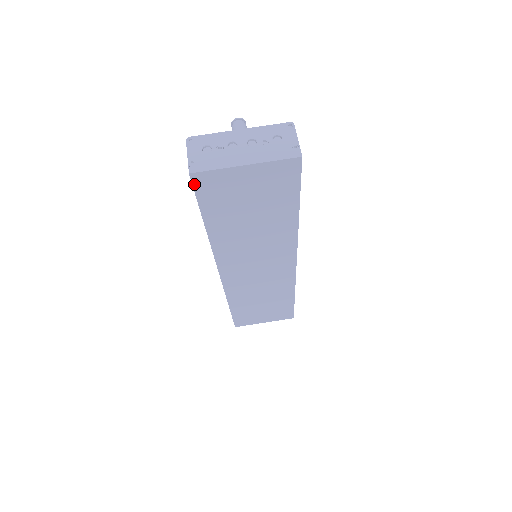
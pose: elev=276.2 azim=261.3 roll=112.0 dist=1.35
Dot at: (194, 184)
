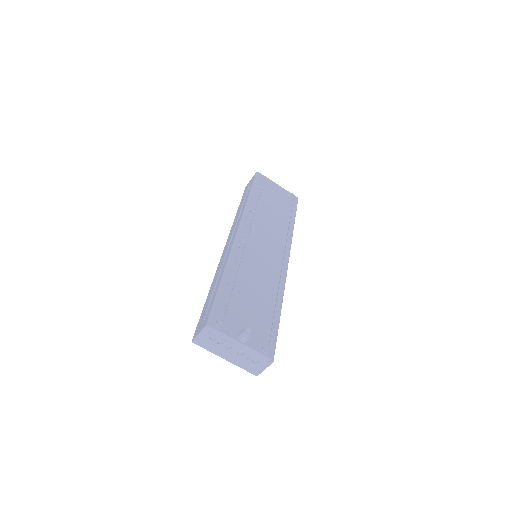
Dot at: occluded
